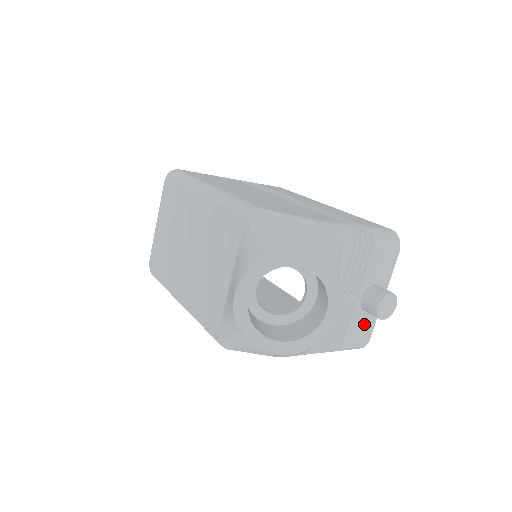
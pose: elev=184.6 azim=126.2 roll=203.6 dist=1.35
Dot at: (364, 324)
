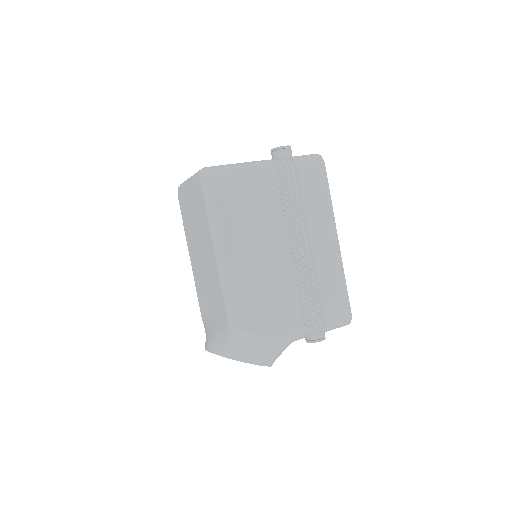
Dot at: occluded
